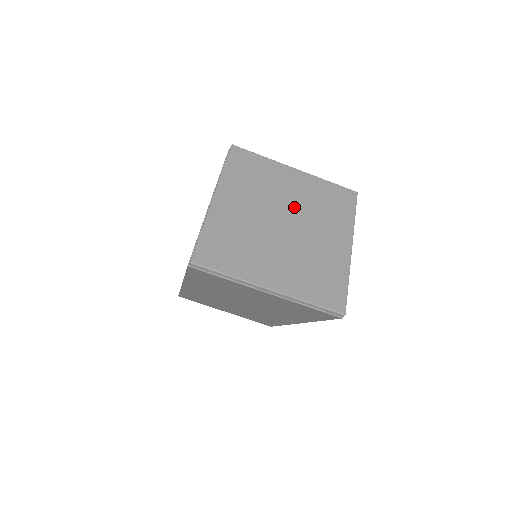
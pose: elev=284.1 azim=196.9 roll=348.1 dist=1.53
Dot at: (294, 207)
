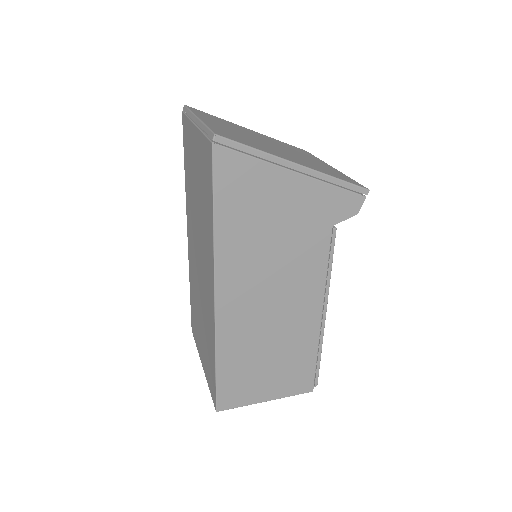
Dot at: (294, 153)
